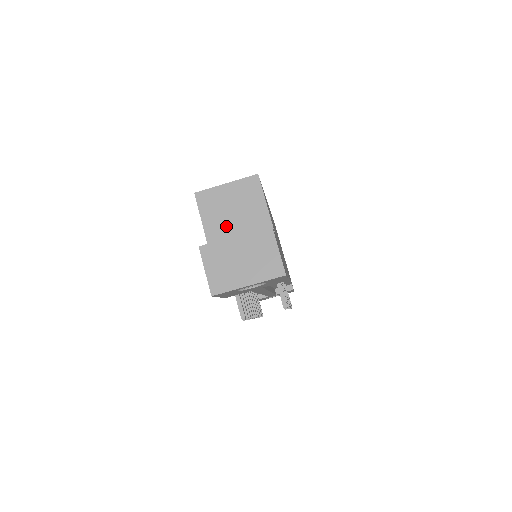
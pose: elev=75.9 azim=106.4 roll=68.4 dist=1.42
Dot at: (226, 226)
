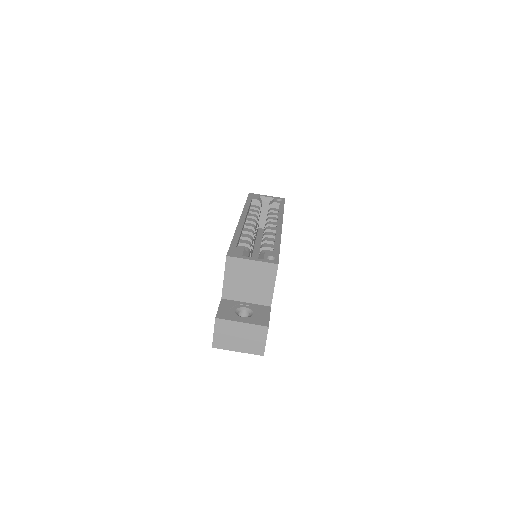
Dot at: (240, 287)
